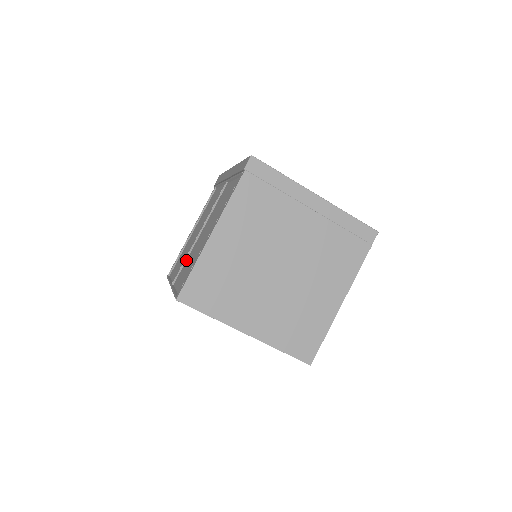
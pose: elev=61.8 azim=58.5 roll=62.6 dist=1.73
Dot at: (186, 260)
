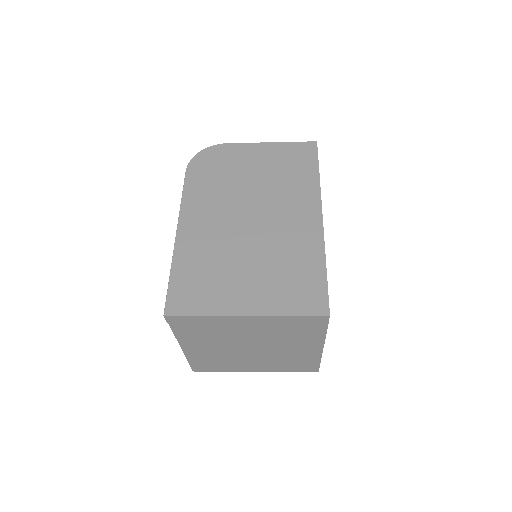
Dot at: occluded
